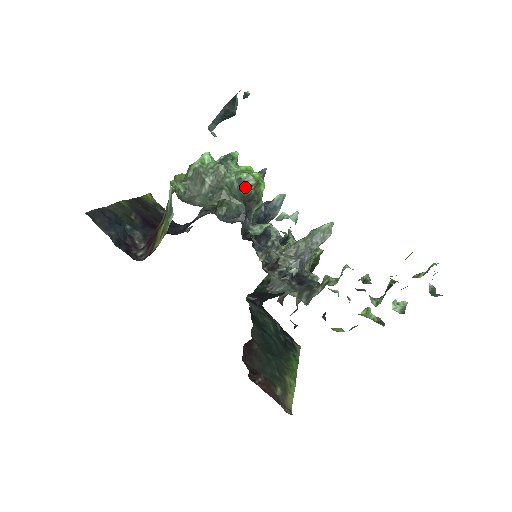
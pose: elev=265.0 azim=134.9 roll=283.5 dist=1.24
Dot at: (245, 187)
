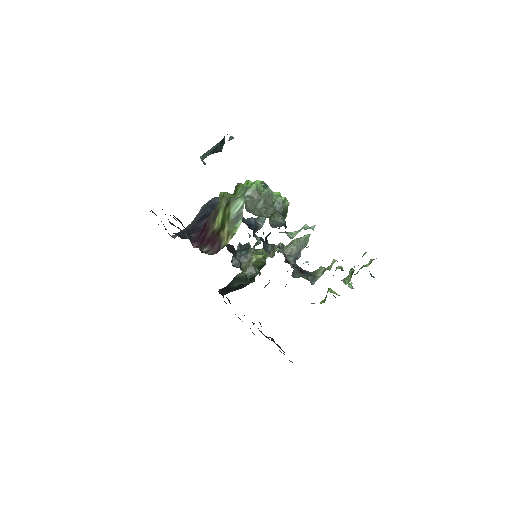
Dot at: (283, 206)
